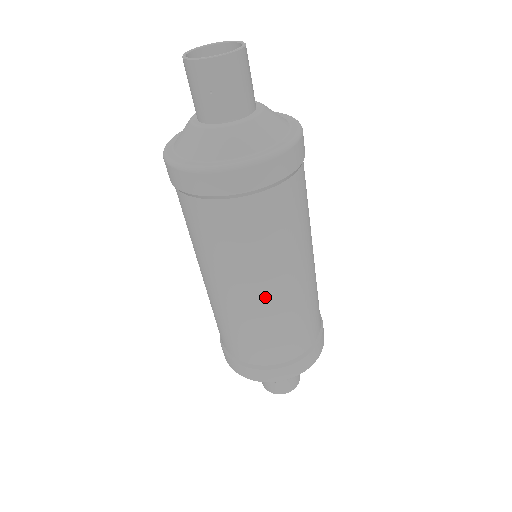
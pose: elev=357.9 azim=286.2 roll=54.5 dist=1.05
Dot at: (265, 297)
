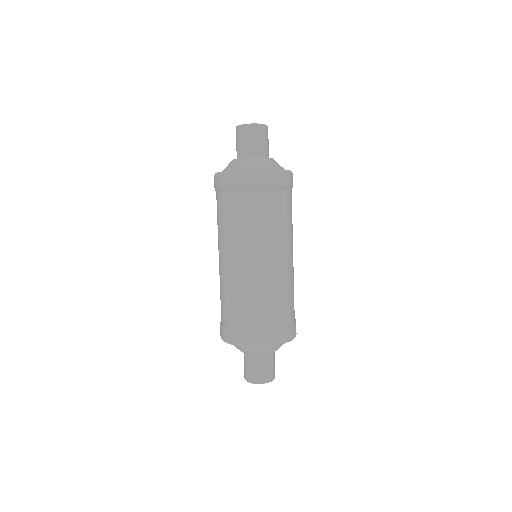
Dot at: (262, 264)
